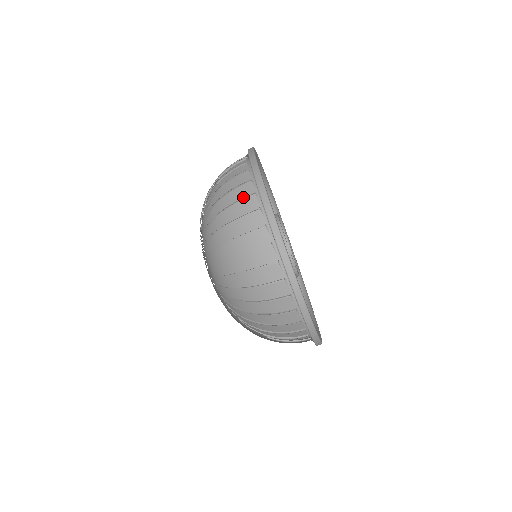
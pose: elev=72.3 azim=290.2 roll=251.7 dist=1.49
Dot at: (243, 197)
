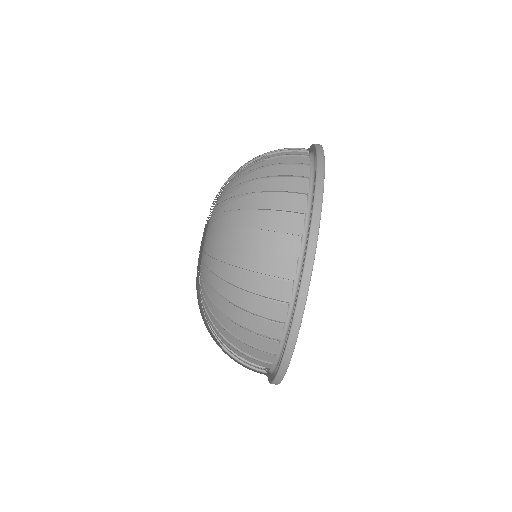
Dot at: (293, 176)
